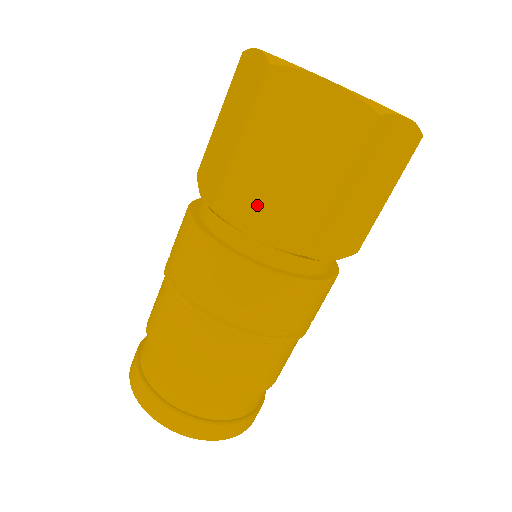
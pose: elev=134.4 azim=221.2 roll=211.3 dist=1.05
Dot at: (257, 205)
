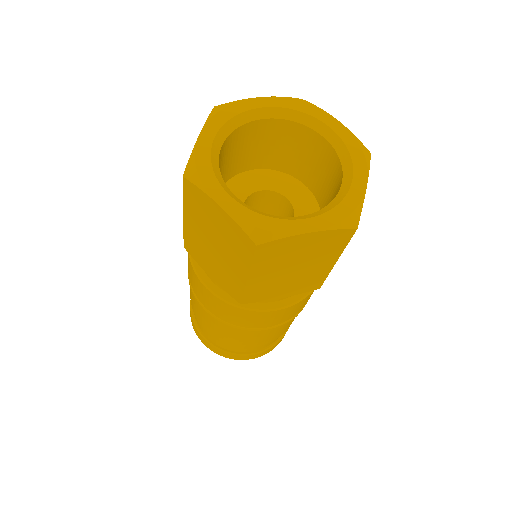
Dot at: (275, 290)
